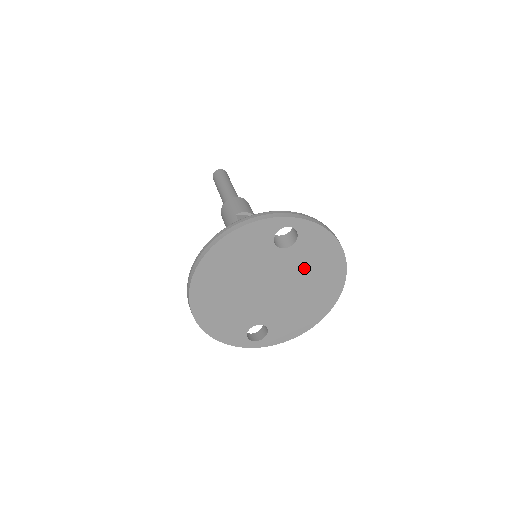
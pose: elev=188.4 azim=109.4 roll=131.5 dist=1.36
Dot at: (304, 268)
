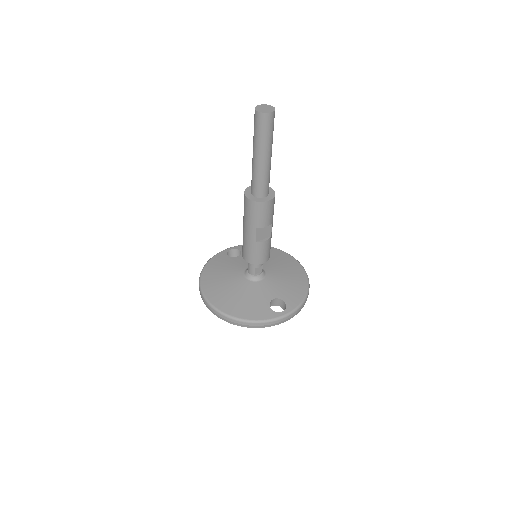
Dot at: occluded
